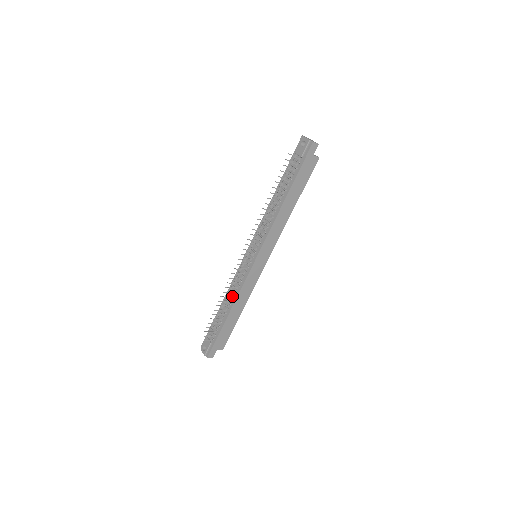
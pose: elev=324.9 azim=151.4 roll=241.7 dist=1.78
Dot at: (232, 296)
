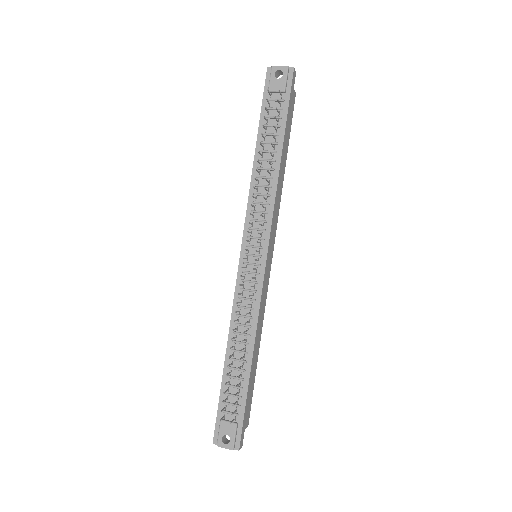
Dot at: (247, 330)
